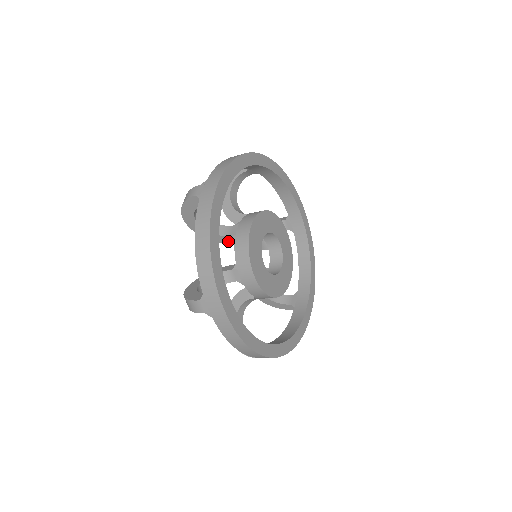
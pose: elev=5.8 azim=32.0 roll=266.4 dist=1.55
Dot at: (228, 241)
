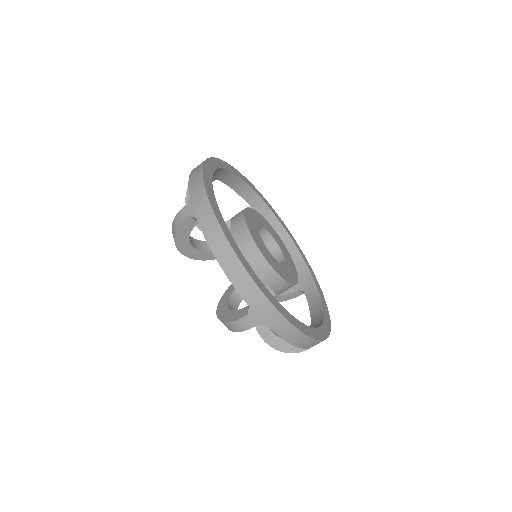
Dot at: occluded
